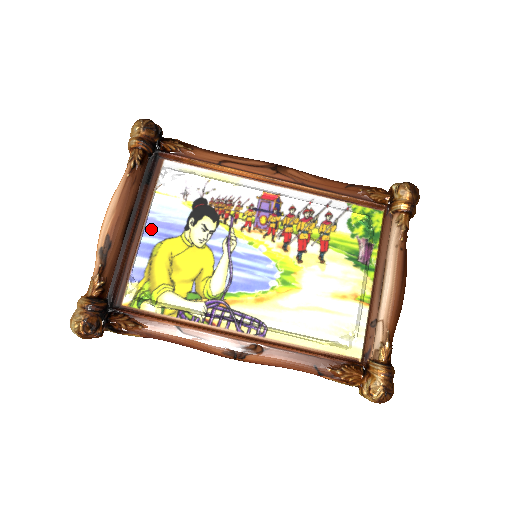
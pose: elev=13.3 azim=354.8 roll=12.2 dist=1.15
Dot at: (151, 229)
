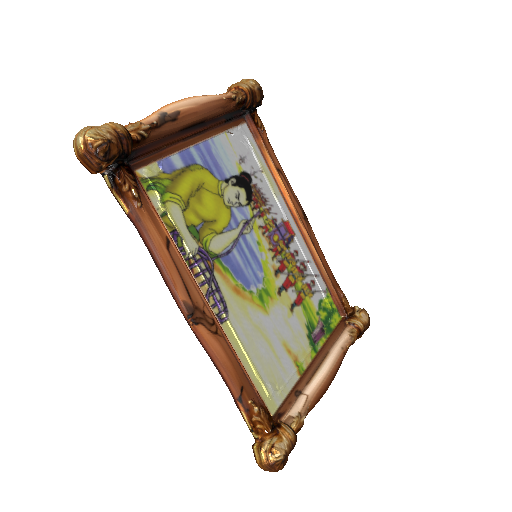
Dot at: (203, 150)
